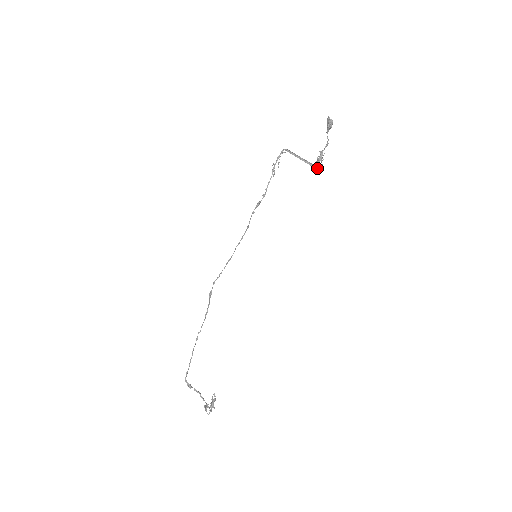
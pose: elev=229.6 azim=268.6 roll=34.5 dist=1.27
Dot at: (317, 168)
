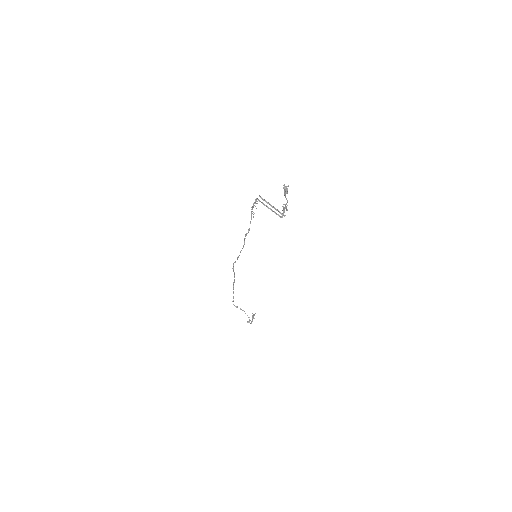
Dot at: (284, 215)
